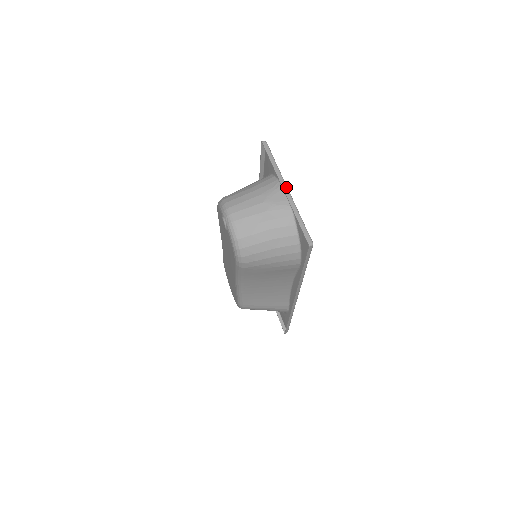
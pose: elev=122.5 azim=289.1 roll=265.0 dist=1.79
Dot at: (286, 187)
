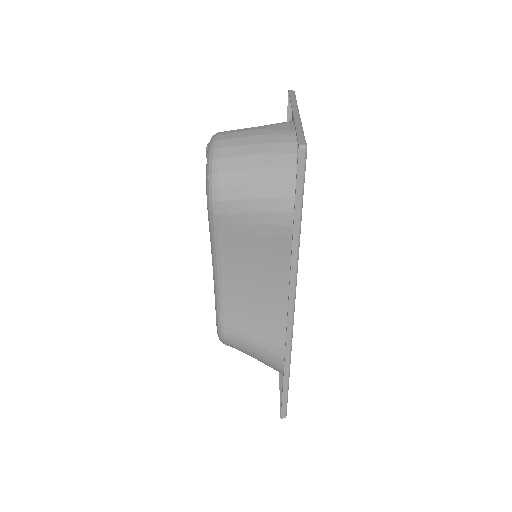
Dot at: (297, 112)
